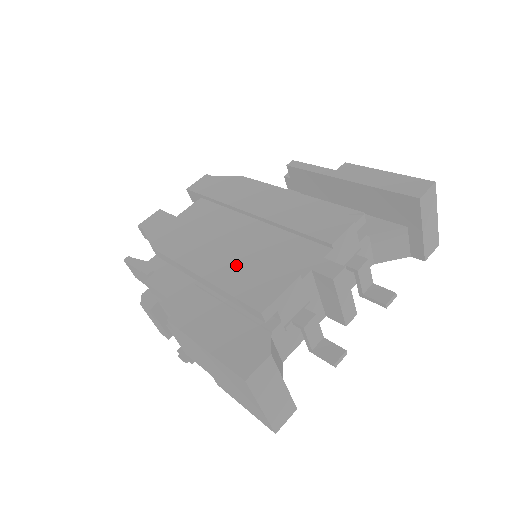
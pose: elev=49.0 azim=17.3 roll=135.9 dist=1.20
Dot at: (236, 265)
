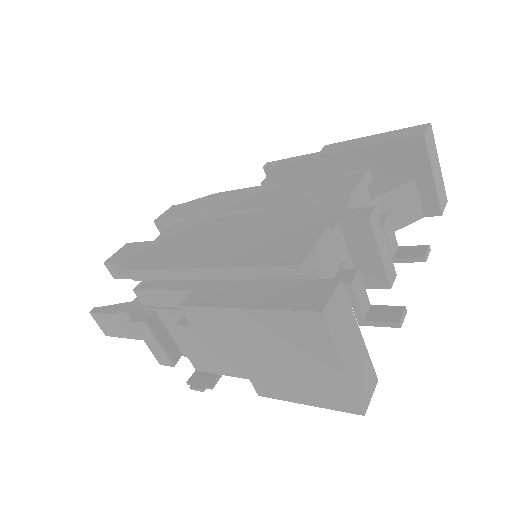
Dot at: (245, 245)
